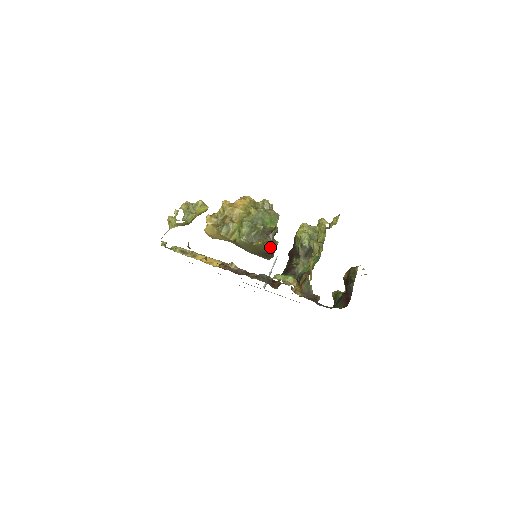
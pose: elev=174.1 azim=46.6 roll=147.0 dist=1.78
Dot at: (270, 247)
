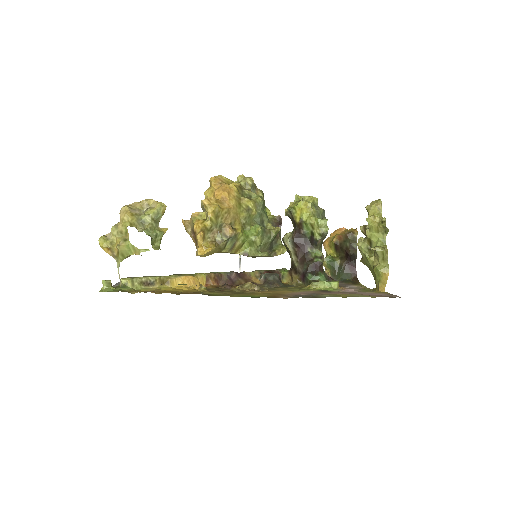
Dot at: occluded
